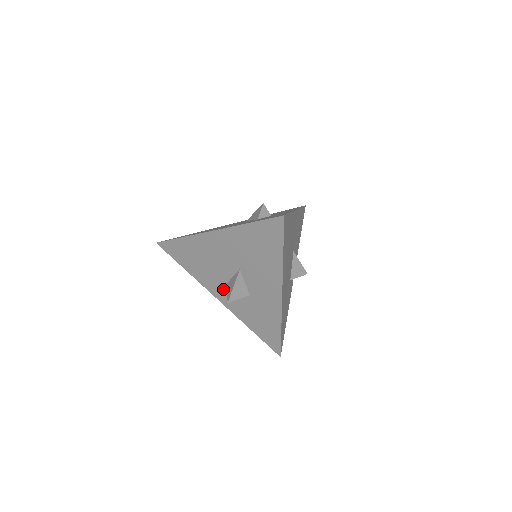
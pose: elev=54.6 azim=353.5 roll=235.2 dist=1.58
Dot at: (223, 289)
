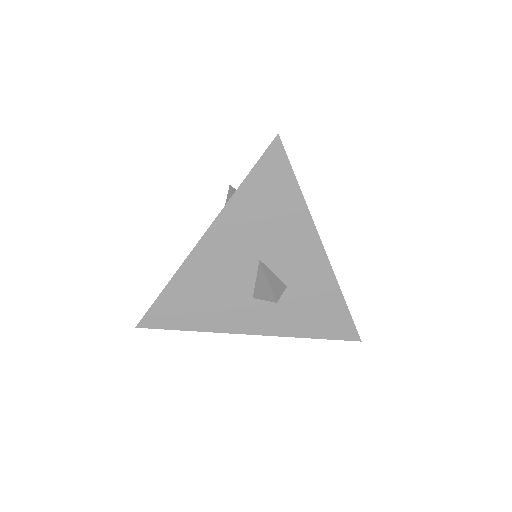
Dot at: (251, 311)
